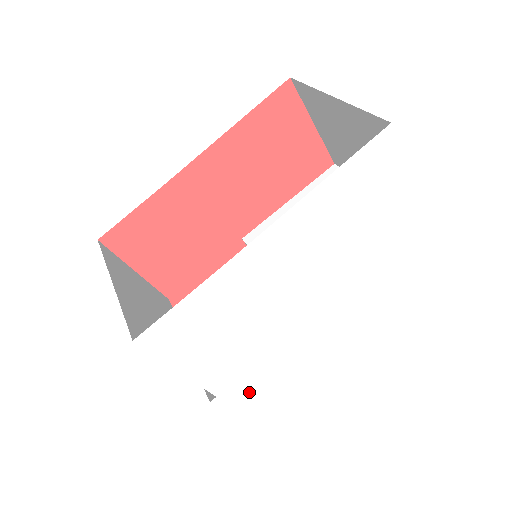
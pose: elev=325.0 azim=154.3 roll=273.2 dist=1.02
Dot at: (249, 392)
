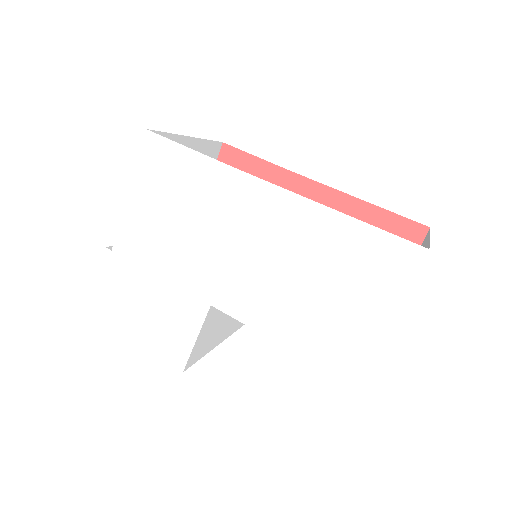
Dot at: (123, 287)
